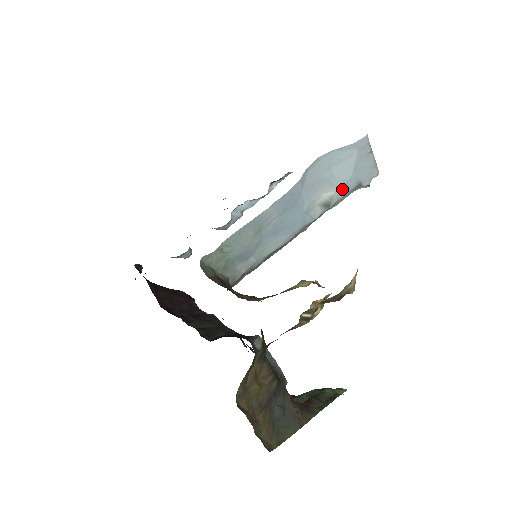
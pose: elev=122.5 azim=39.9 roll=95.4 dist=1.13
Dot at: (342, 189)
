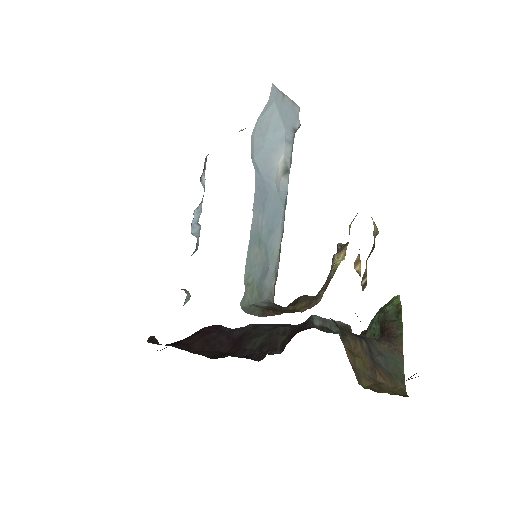
Dot at: (286, 147)
